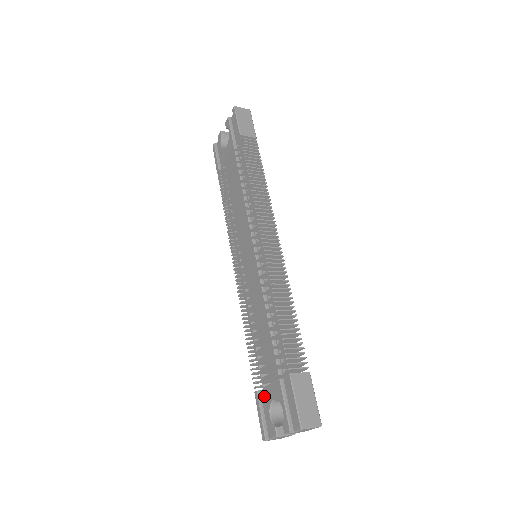
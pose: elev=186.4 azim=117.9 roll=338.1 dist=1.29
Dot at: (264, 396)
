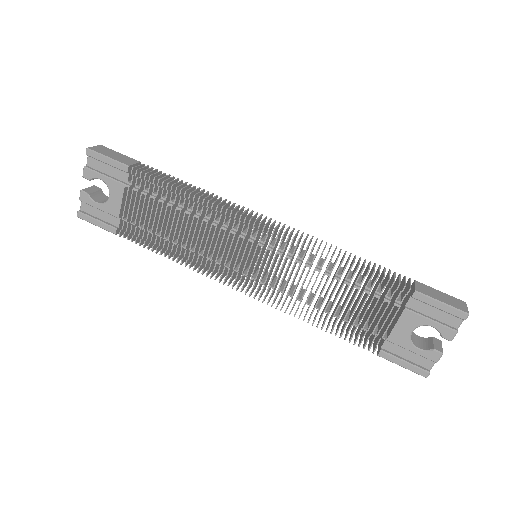
Dot at: (396, 343)
